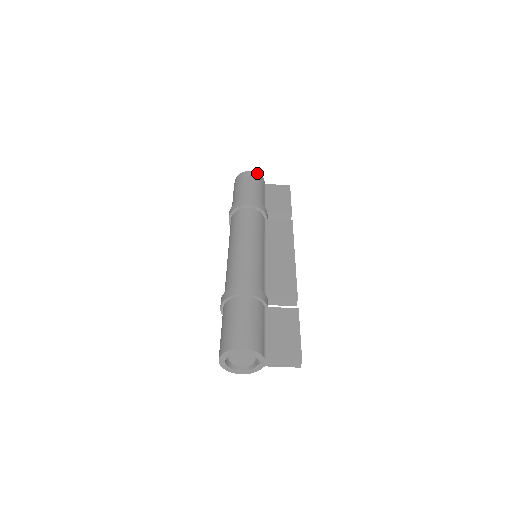
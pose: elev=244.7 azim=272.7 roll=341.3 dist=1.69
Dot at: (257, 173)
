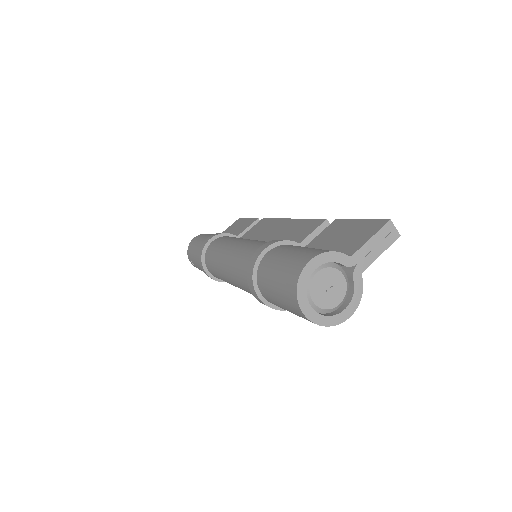
Dot at: occluded
